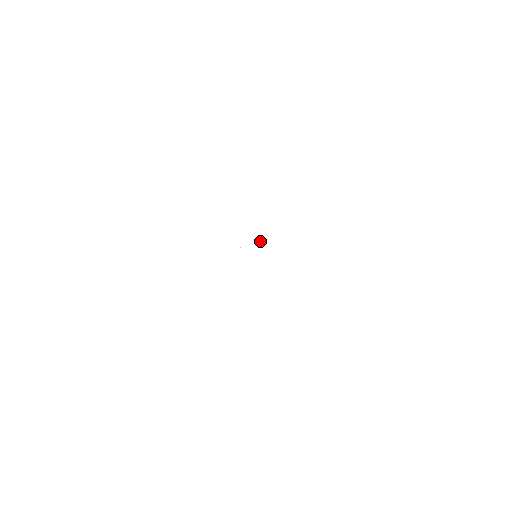
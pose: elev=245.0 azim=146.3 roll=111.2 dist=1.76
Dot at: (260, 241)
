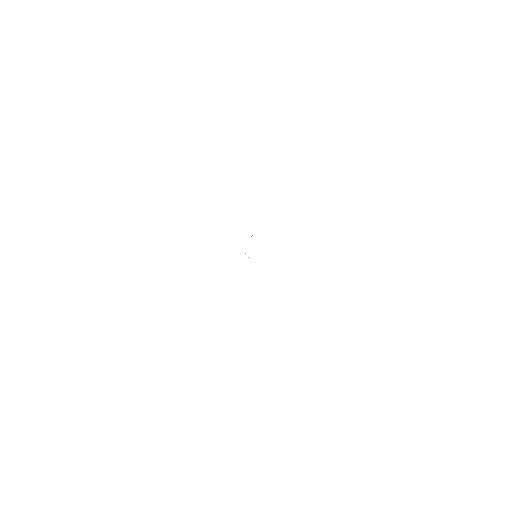
Dot at: occluded
